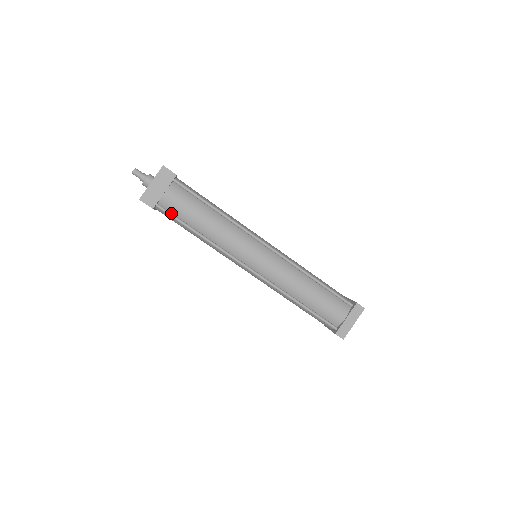
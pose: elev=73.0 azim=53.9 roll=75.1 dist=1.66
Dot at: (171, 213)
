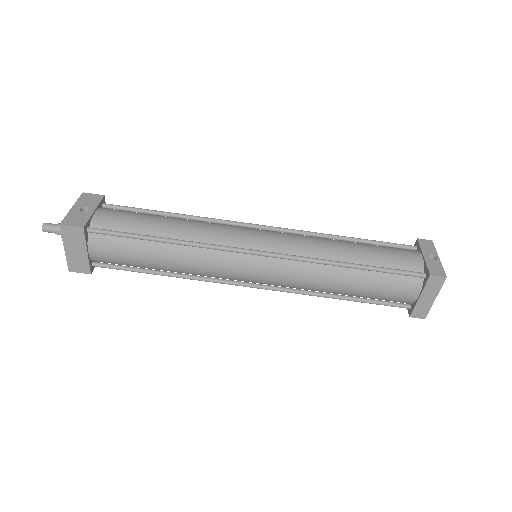
Dot at: (115, 266)
